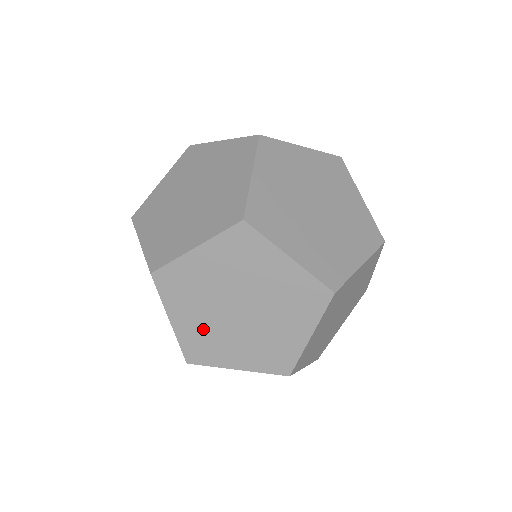
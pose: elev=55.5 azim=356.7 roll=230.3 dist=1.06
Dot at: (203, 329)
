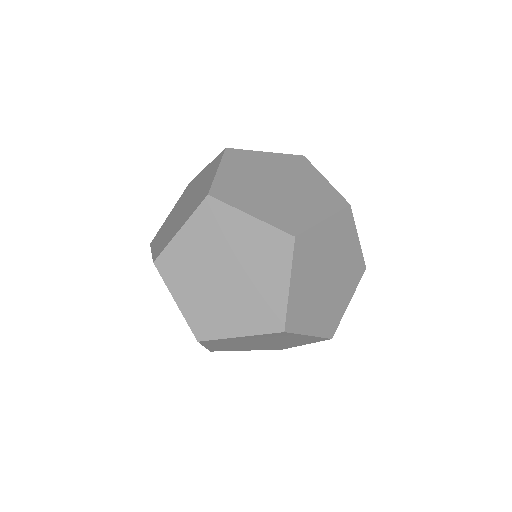
Dot at: (275, 208)
